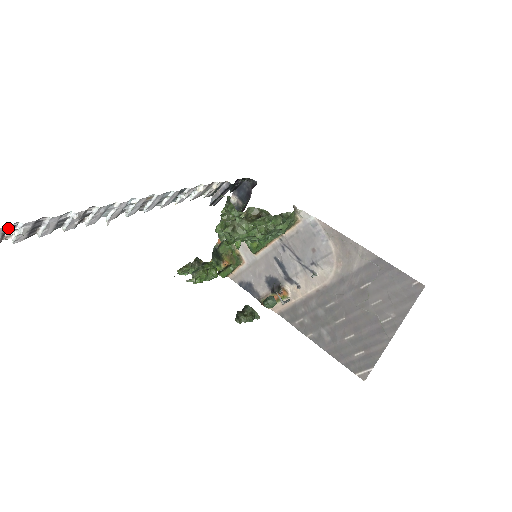
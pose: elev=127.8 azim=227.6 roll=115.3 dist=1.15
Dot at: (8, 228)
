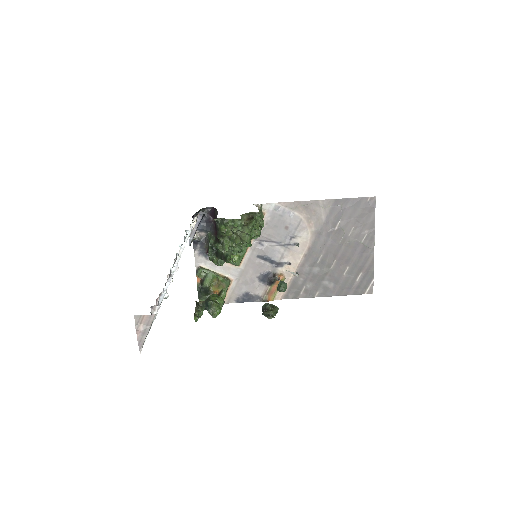
Dot at: (163, 292)
